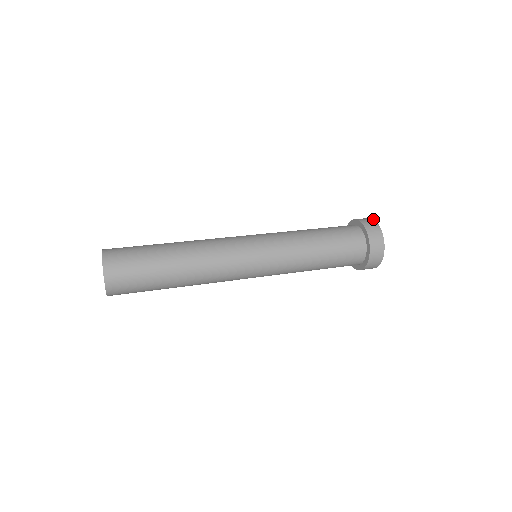
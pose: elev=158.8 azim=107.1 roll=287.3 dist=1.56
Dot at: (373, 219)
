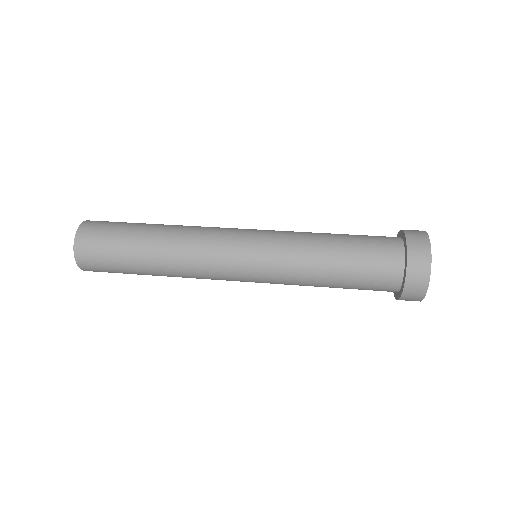
Dot at: occluded
